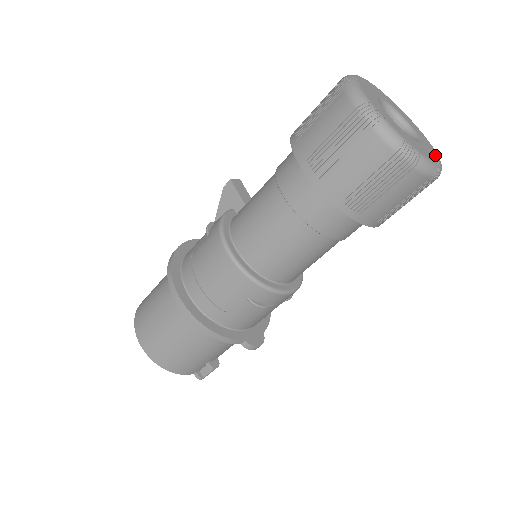
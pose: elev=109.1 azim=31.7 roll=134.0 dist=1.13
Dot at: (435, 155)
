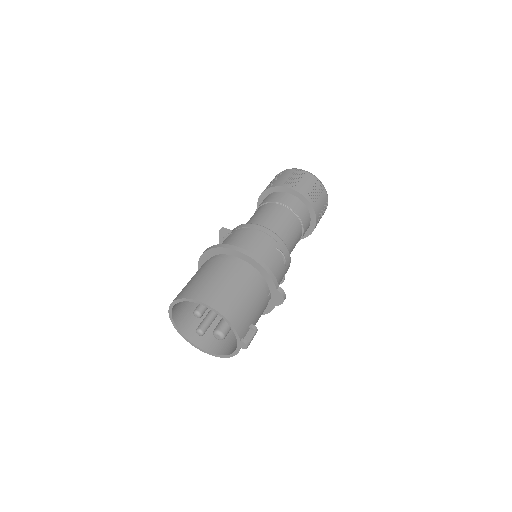
Dot at: occluded
